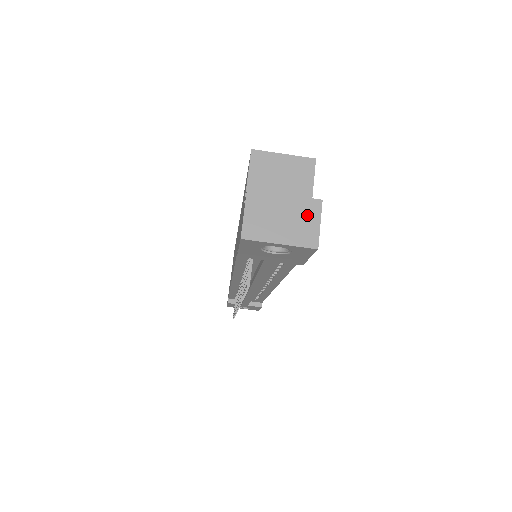
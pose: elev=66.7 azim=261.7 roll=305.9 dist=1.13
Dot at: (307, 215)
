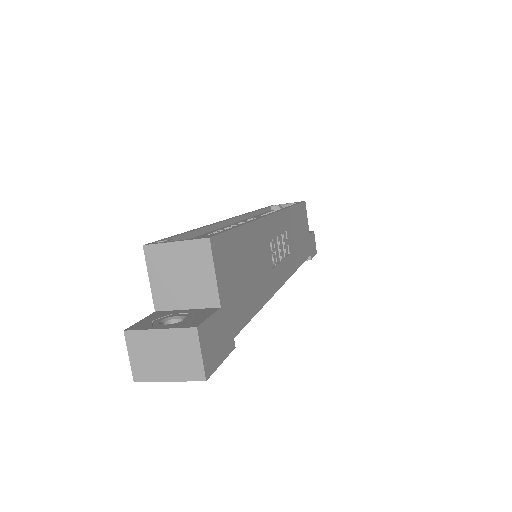
Dot at: (186, 347)
